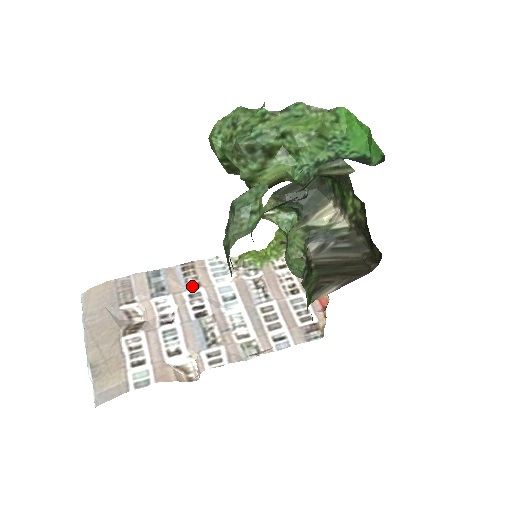
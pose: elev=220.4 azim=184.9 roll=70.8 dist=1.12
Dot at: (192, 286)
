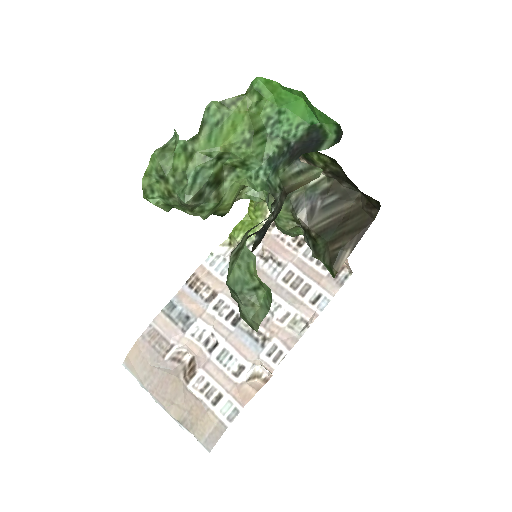
Dot at: (210, 298)
